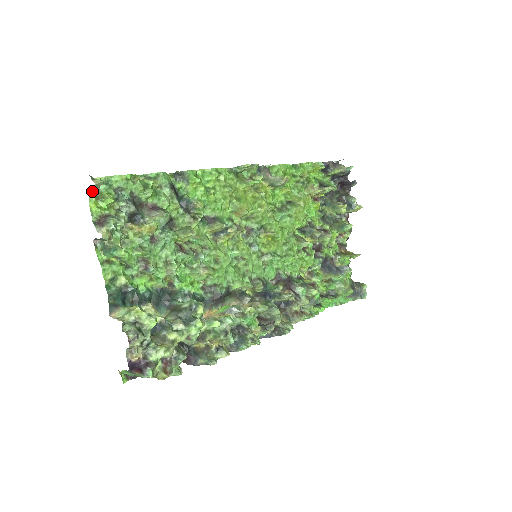
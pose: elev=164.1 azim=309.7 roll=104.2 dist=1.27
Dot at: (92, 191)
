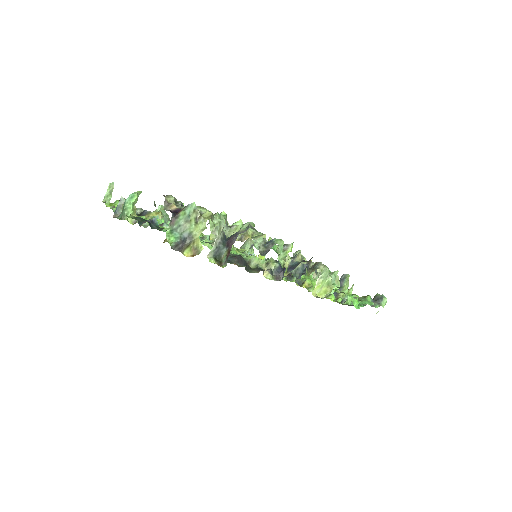
Dot at: occluded
